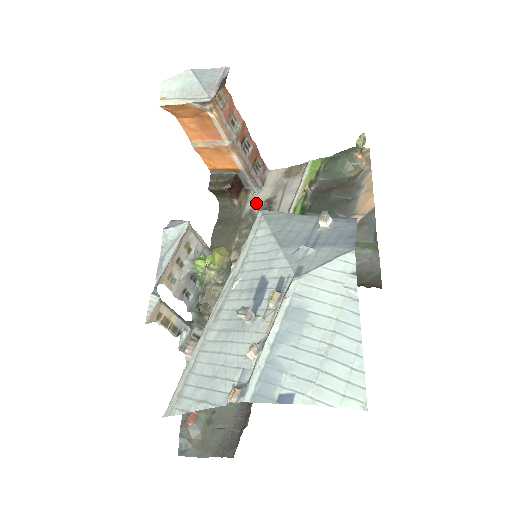
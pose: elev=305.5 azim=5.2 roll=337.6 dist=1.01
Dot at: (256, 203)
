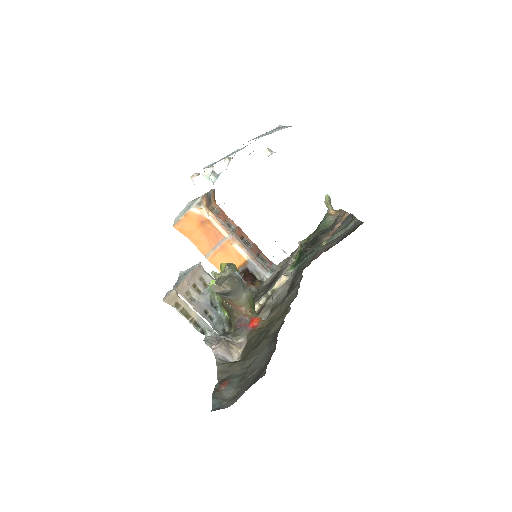
Dot at: (269, 280)
